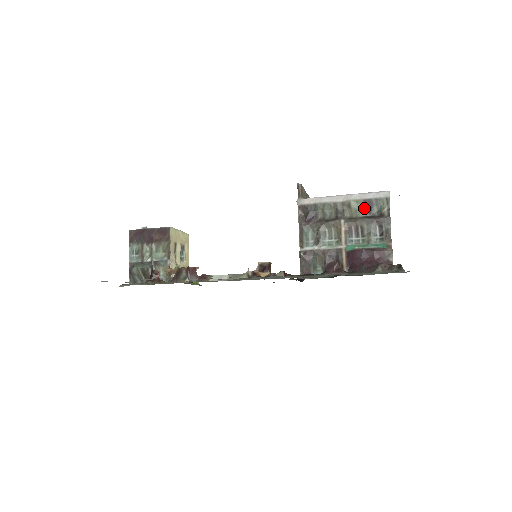
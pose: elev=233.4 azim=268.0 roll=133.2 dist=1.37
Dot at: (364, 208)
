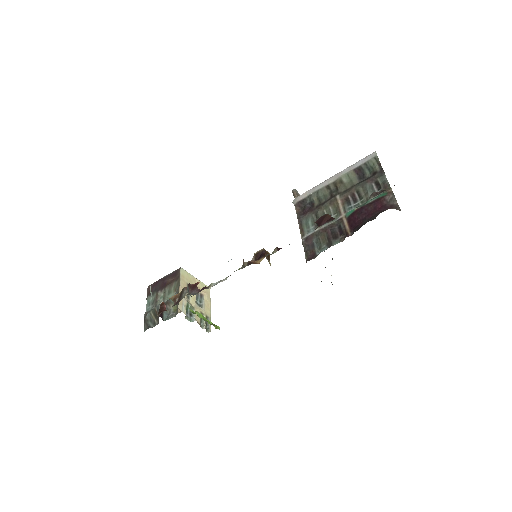
Dot at: (356, 177)
